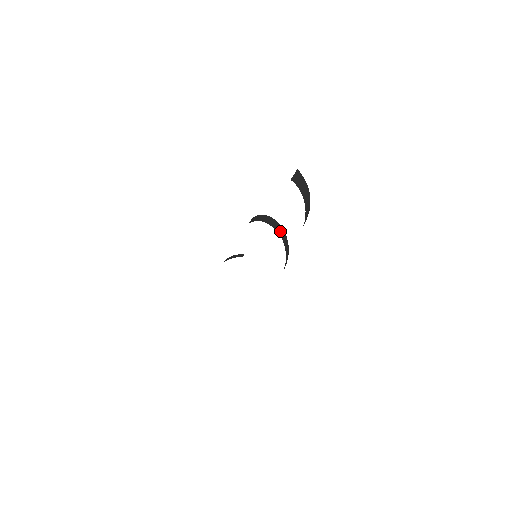
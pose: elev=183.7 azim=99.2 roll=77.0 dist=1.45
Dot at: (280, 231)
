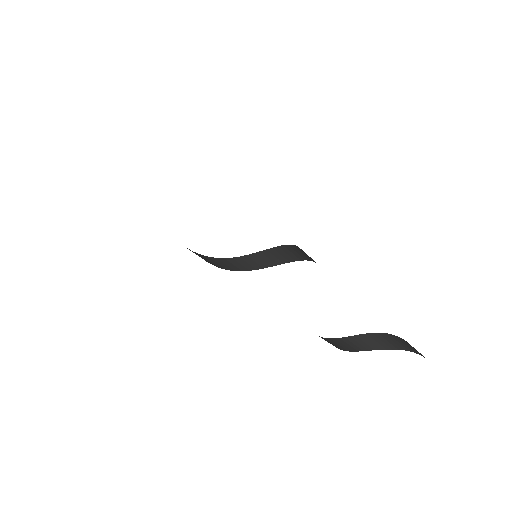
Dot at: (299, 251)
